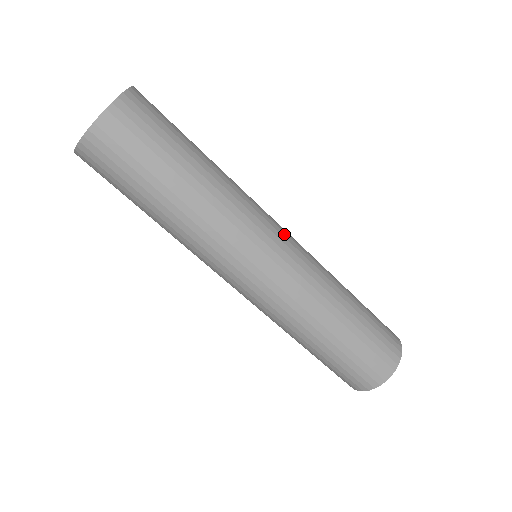
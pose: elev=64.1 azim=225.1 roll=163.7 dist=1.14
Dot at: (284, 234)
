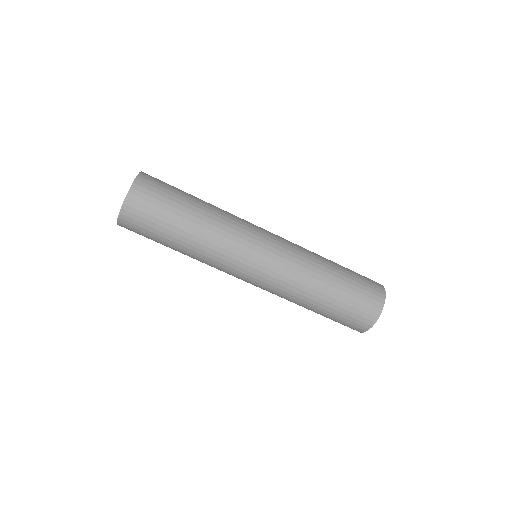
Dot at: (268, 238)
